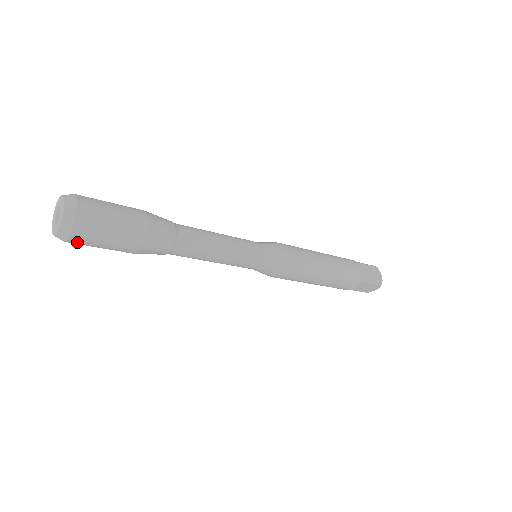
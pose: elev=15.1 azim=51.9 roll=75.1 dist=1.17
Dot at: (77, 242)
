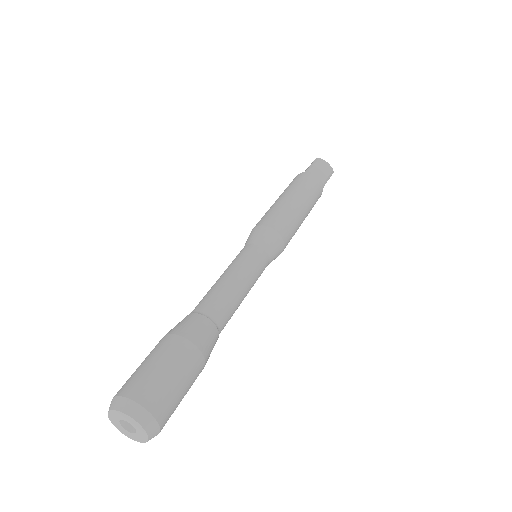
Dot at: occluded
